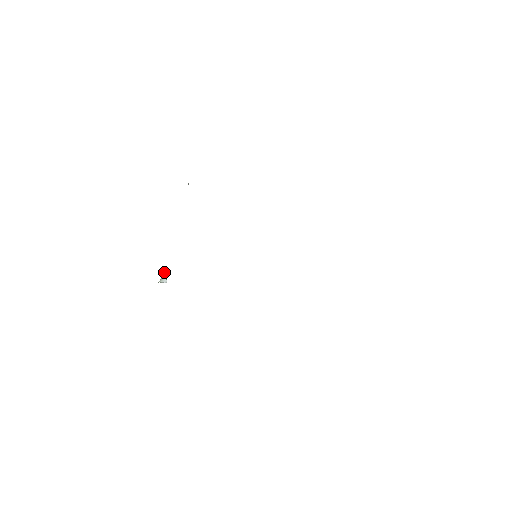
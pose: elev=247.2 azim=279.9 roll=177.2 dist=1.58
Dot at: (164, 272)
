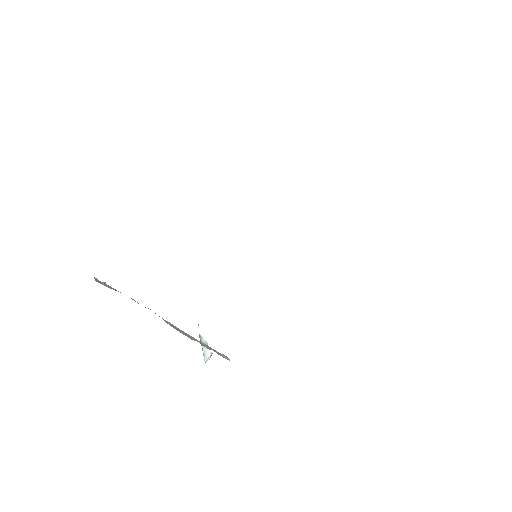
Dot at: occluded
